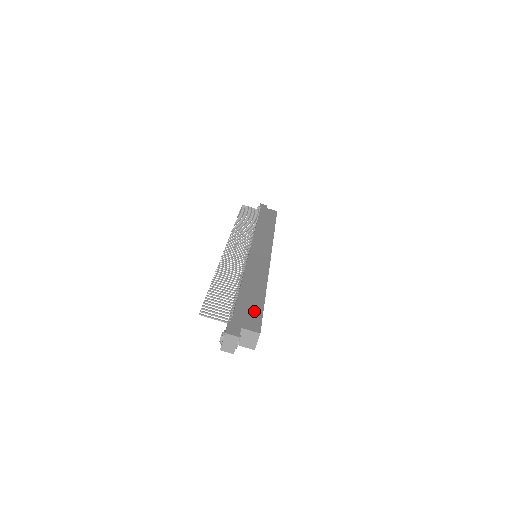
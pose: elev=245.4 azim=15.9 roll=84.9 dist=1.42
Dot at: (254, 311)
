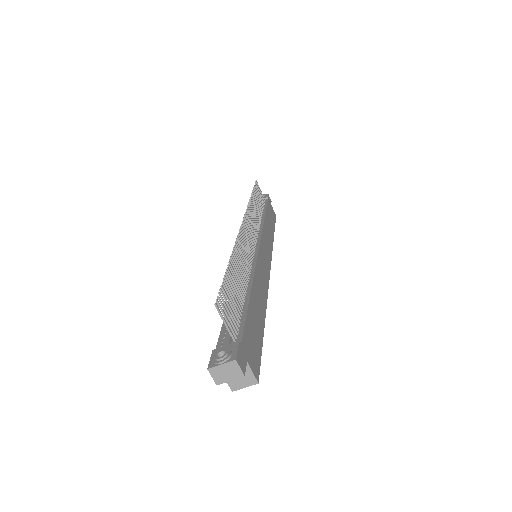
Dot at: (257, 342)
